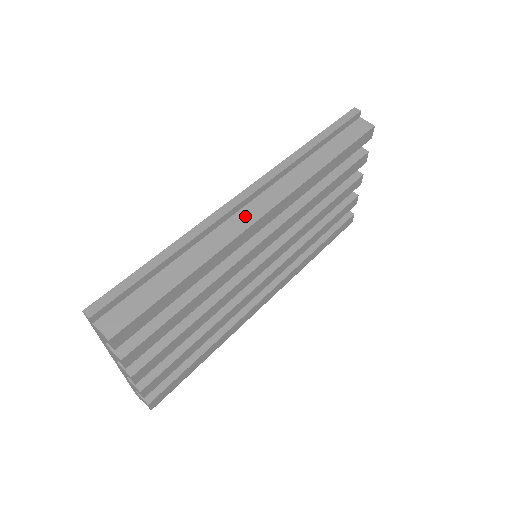
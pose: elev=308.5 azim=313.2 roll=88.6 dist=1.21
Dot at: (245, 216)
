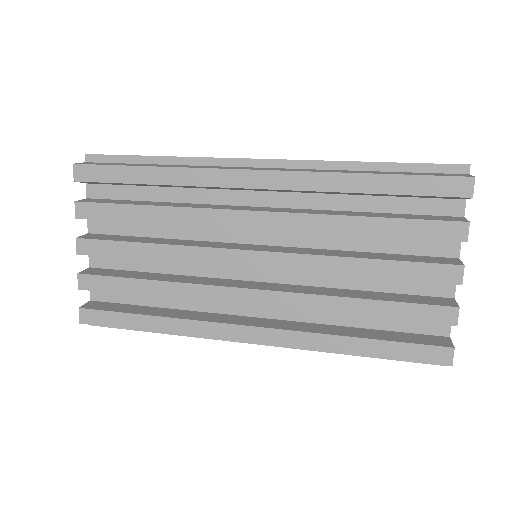
Dot at: (240, 168)
